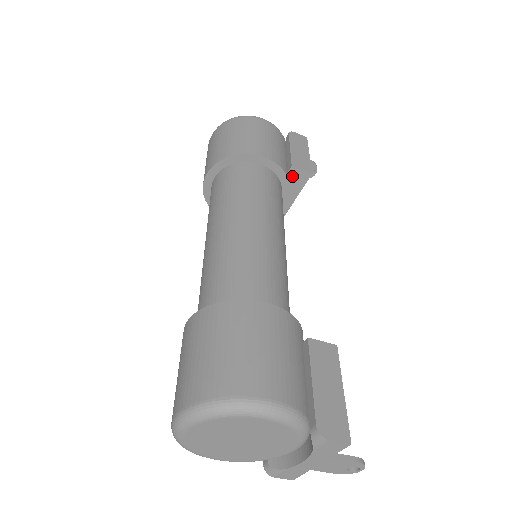
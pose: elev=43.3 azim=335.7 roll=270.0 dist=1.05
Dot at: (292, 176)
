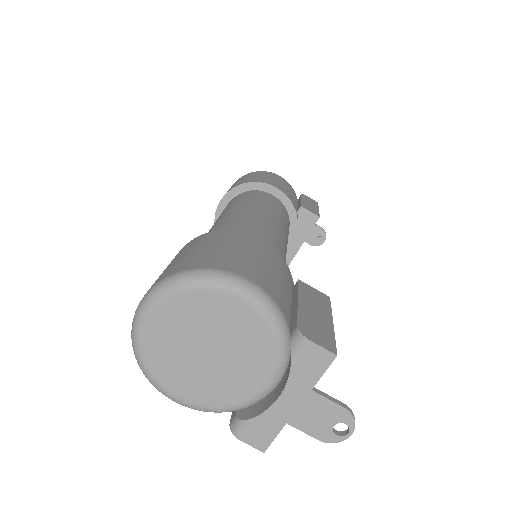
Dot at: (300, 217)
